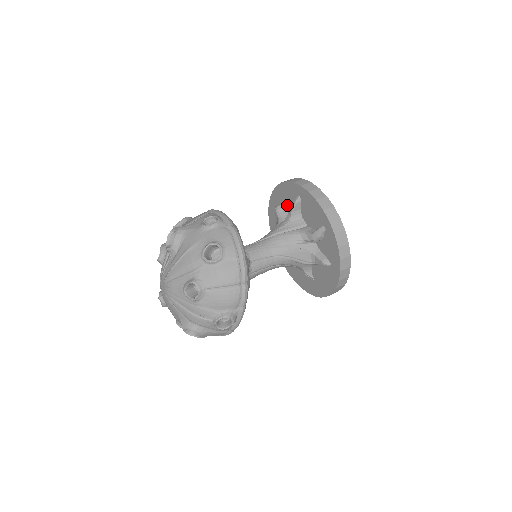
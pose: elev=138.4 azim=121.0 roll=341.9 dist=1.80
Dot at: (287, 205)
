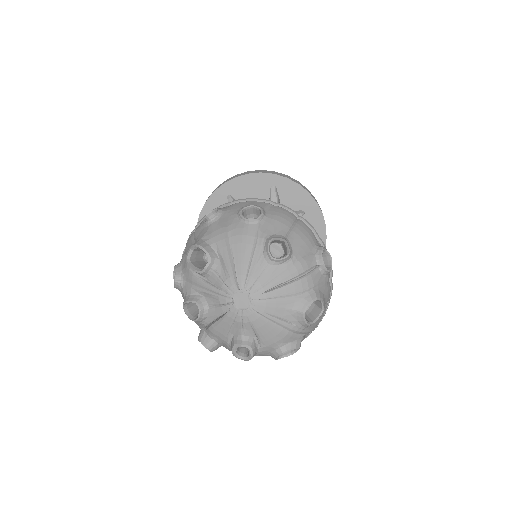
Dot at: occluded
